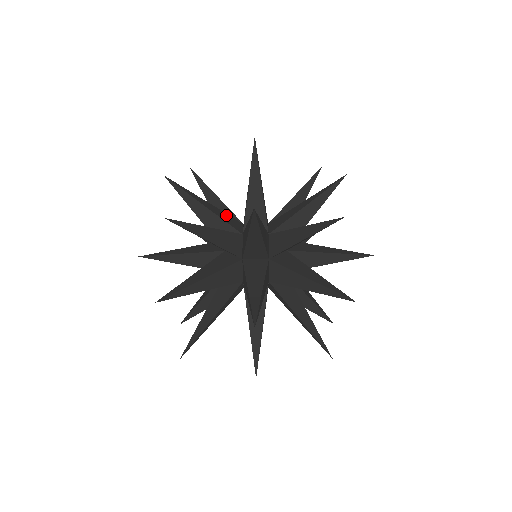
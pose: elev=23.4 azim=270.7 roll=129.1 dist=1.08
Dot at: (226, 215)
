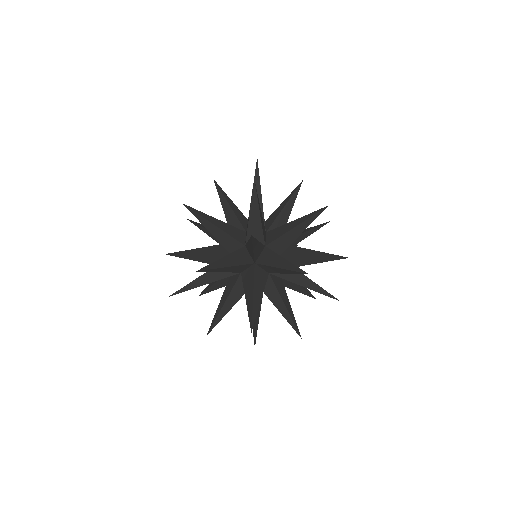
Dot at: occluded
